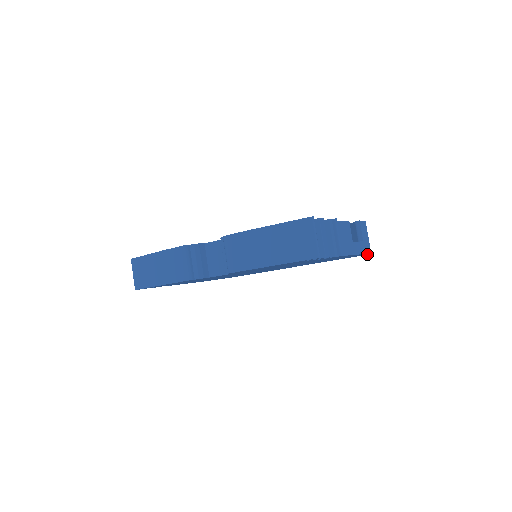
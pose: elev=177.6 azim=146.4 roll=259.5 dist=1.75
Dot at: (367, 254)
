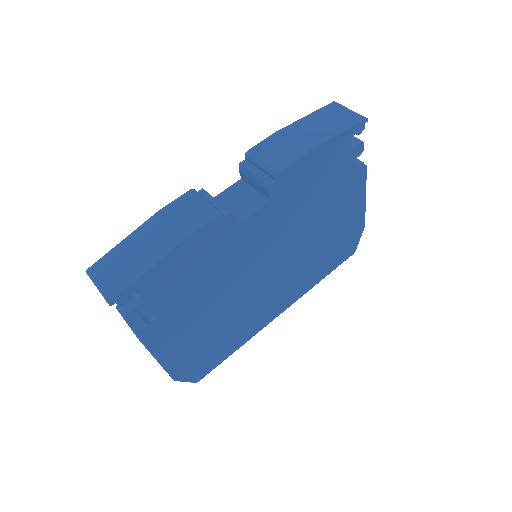
Dot at: (356, 245)
